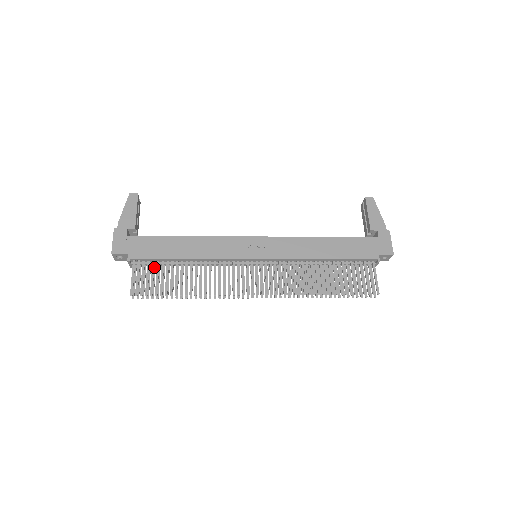
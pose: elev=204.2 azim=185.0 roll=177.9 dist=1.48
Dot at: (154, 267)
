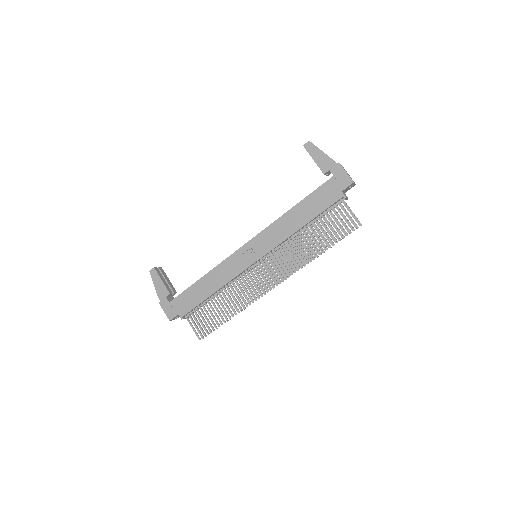
Dot at: occluded
